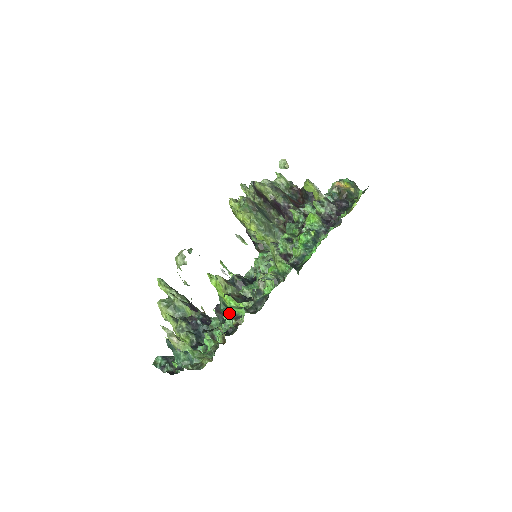
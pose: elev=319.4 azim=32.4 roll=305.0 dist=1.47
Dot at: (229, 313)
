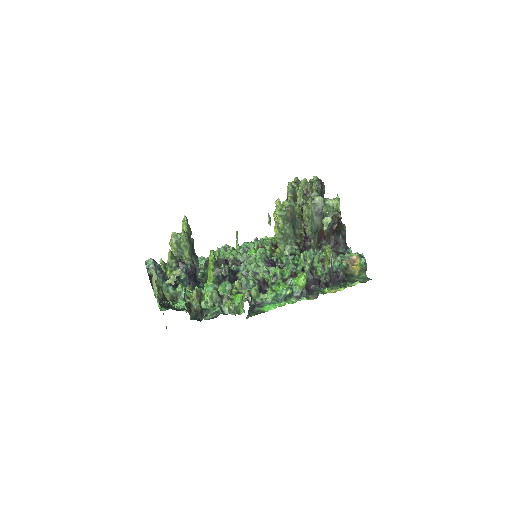
Dot at: (207, 278)
